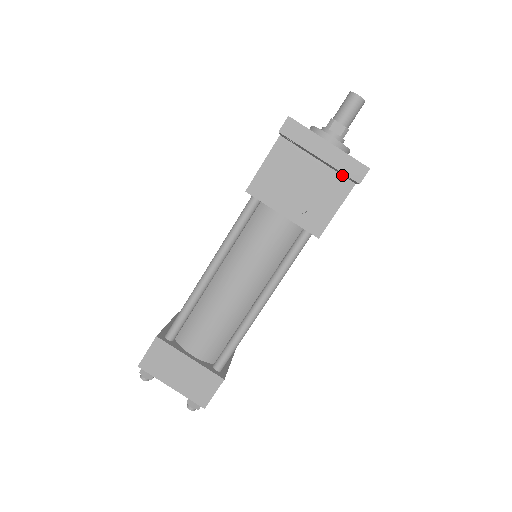
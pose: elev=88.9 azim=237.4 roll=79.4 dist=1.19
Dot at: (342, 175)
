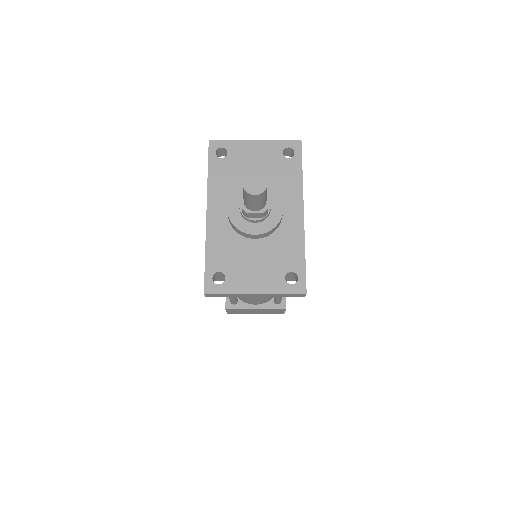
Dot at: occluded
